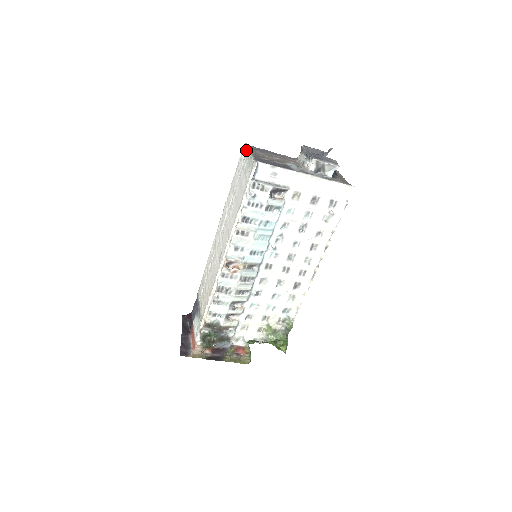
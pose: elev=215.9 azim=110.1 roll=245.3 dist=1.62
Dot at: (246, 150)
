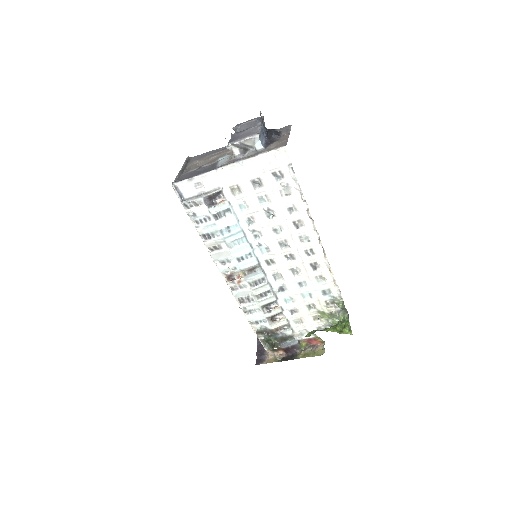
Dot at: occluded
